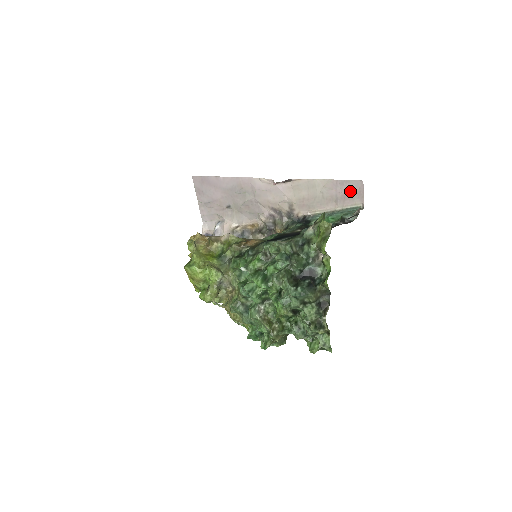
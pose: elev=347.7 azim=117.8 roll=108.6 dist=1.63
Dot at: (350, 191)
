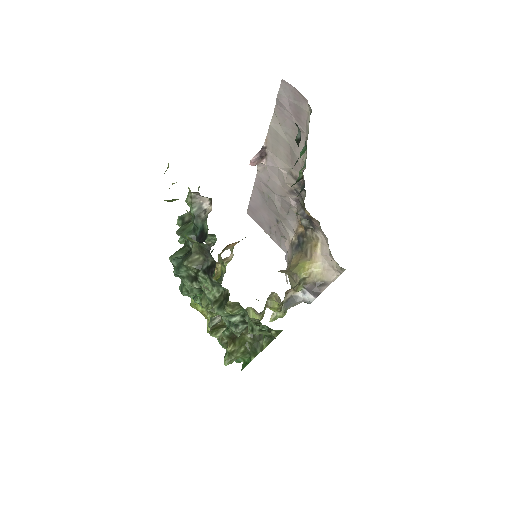
Dot at: (292, 104)
